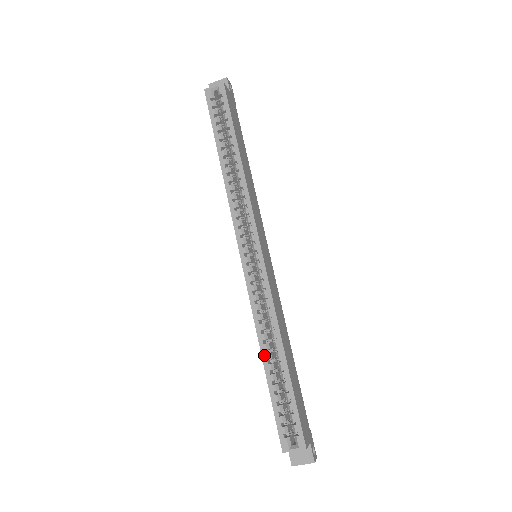
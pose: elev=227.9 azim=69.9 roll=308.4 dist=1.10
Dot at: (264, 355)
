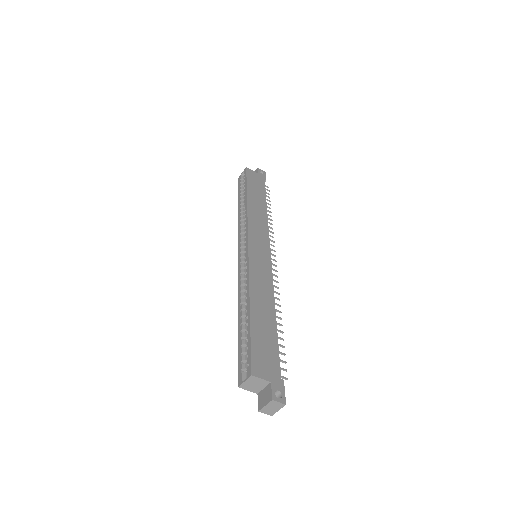
Dot at: (239, 314)
